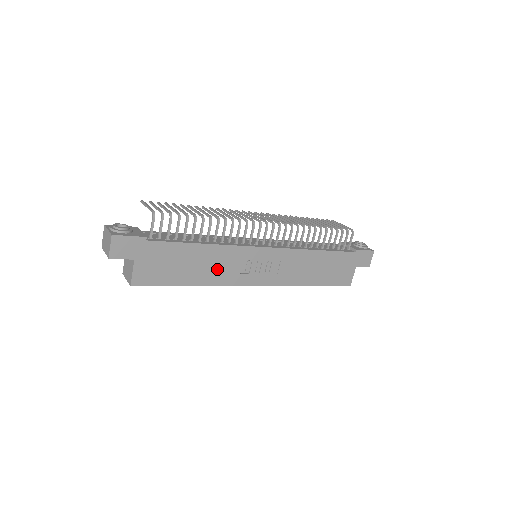
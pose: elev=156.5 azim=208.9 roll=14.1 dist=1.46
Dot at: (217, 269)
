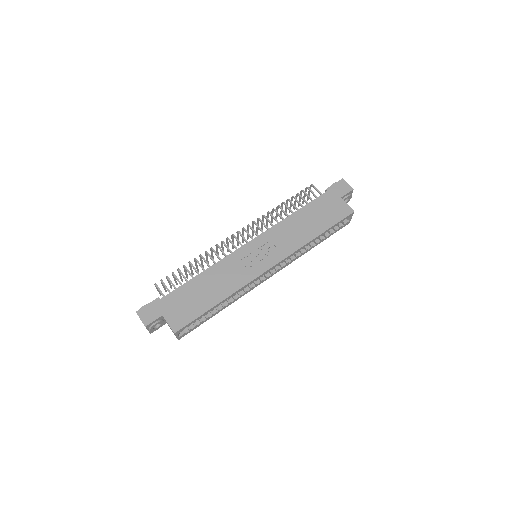
Dot at: (227, 280)
